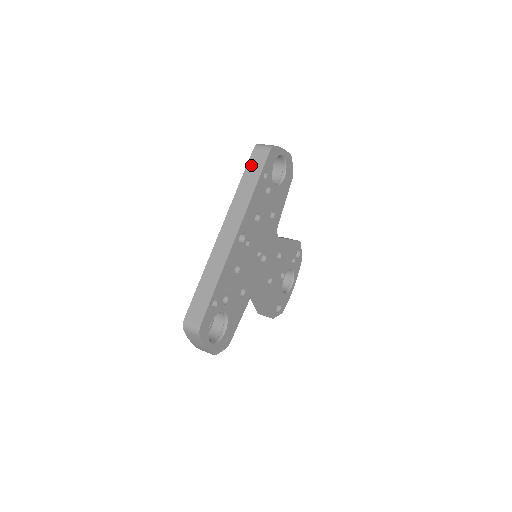
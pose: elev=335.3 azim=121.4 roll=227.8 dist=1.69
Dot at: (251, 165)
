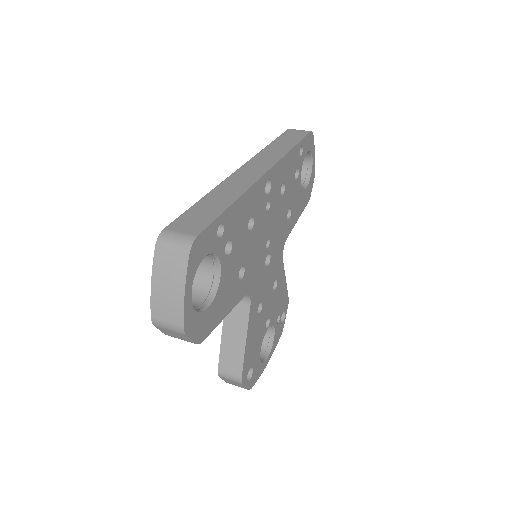
Dot at: (286, 136)
